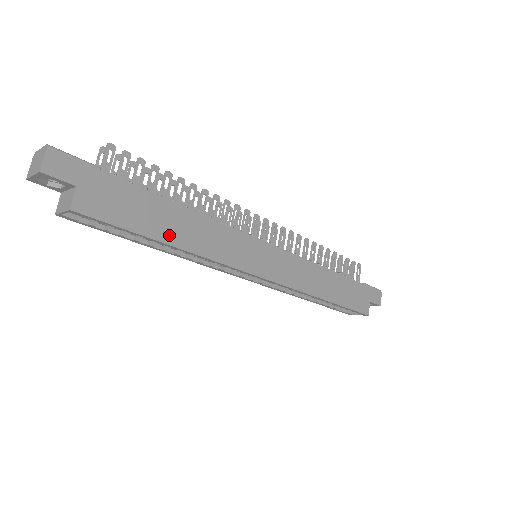
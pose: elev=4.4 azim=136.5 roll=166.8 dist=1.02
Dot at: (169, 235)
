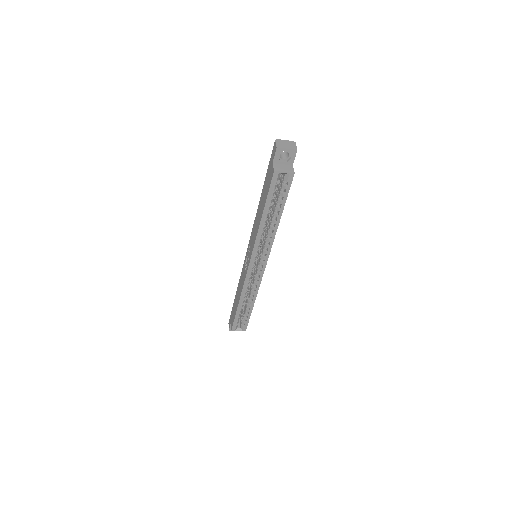
Dot at: occluded
